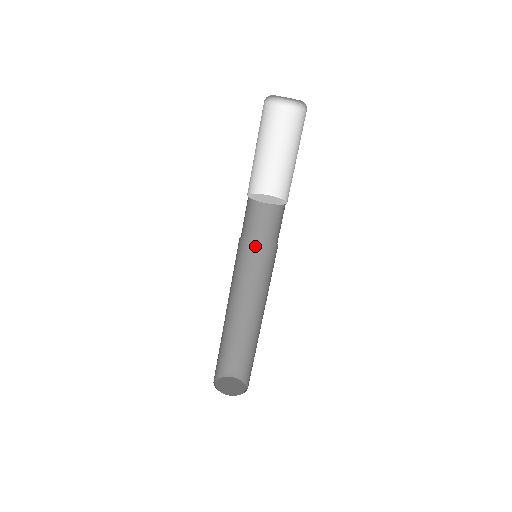
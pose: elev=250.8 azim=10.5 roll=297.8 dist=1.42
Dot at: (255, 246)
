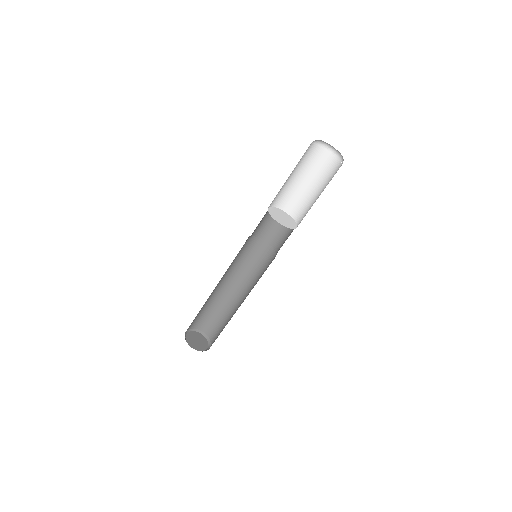
Dot at: (264, 249)
